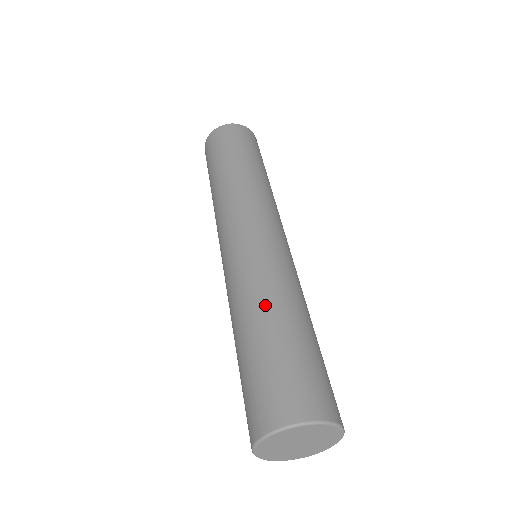
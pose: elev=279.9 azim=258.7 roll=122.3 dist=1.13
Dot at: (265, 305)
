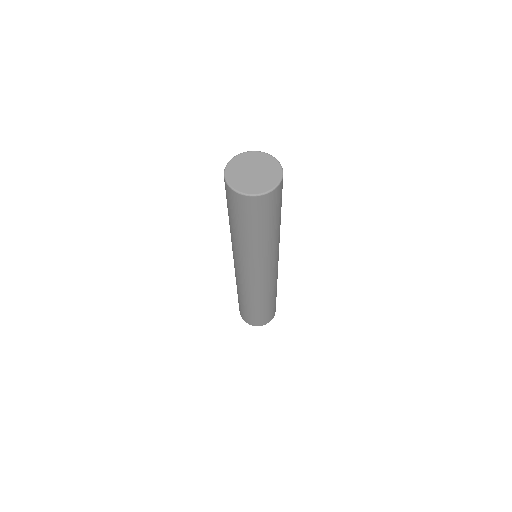
Dot at: occluded
